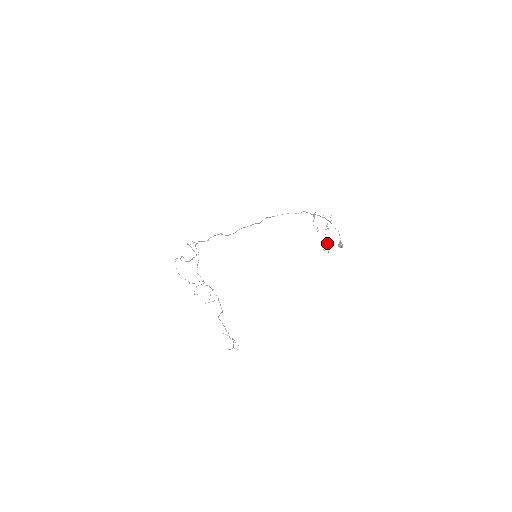
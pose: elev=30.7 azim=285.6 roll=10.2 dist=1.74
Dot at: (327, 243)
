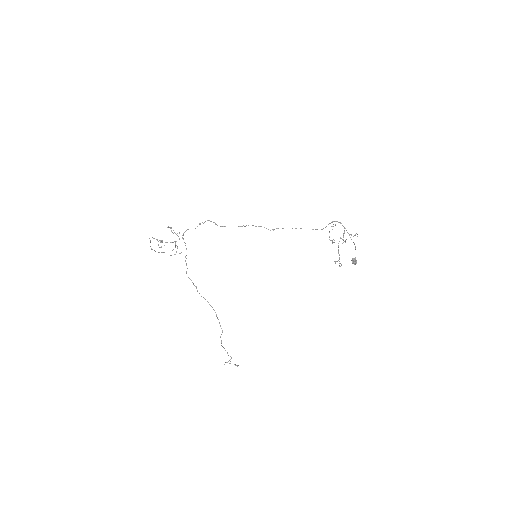
Dot at: (338, 252)
